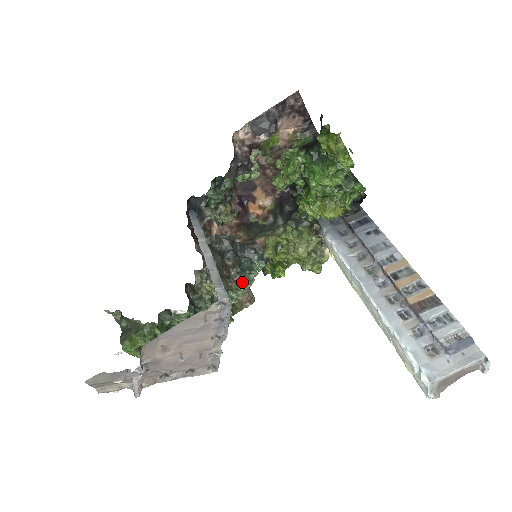
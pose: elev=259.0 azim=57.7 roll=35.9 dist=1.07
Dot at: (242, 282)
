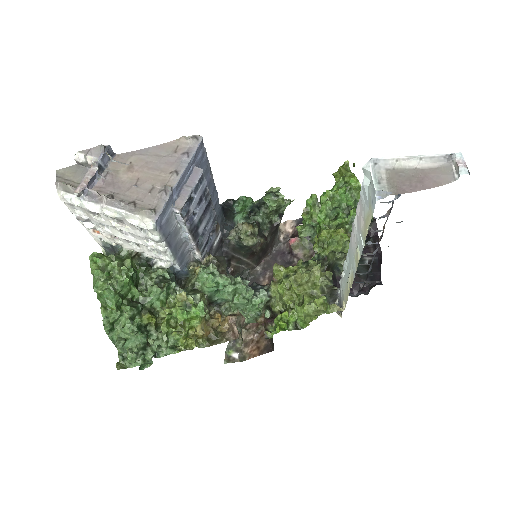
Dot at: (232, 276)
